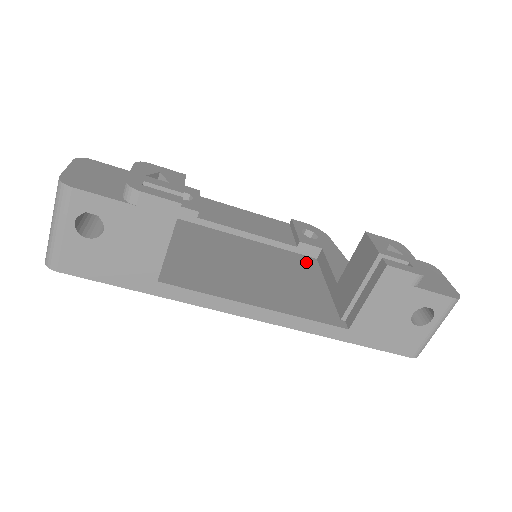
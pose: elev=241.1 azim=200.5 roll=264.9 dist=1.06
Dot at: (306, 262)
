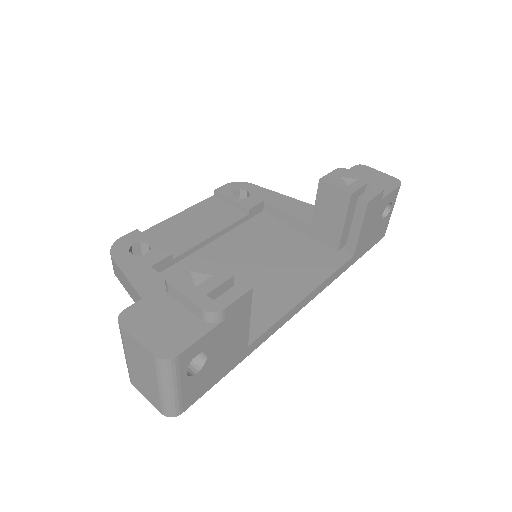
Dot at: (264, 221)
